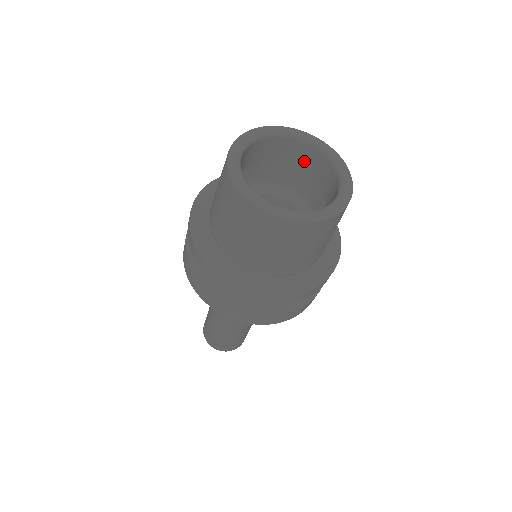
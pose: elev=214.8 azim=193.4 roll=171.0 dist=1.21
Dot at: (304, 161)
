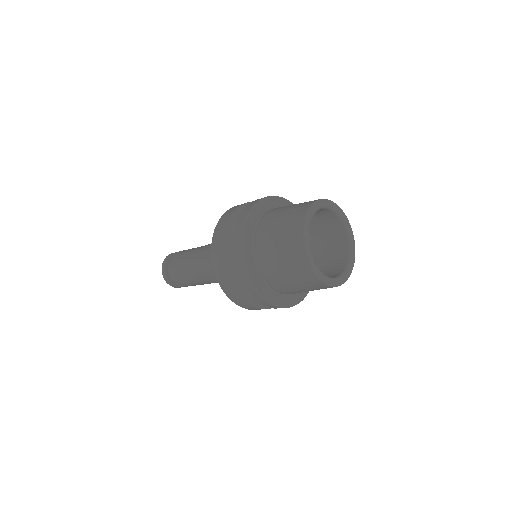
Dot at: (322, 215)
